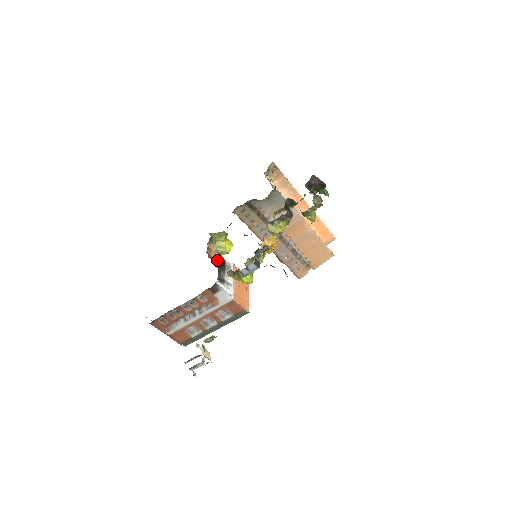
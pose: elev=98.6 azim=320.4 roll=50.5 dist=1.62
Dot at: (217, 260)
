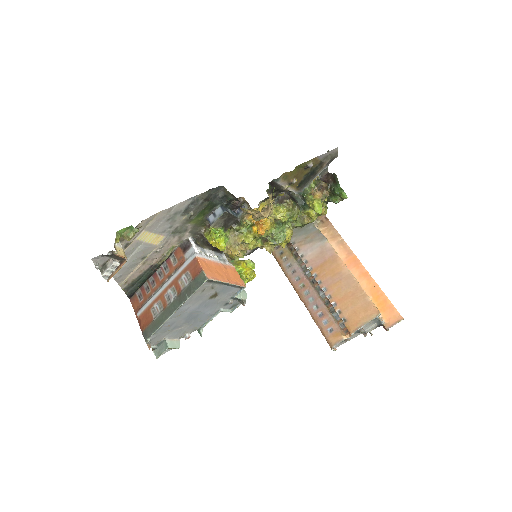
Dot at: occluded
